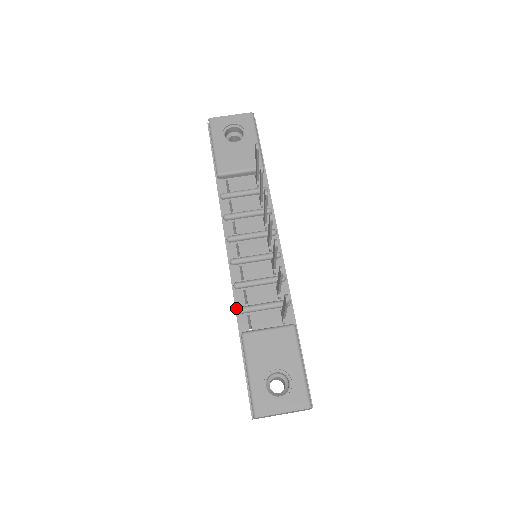
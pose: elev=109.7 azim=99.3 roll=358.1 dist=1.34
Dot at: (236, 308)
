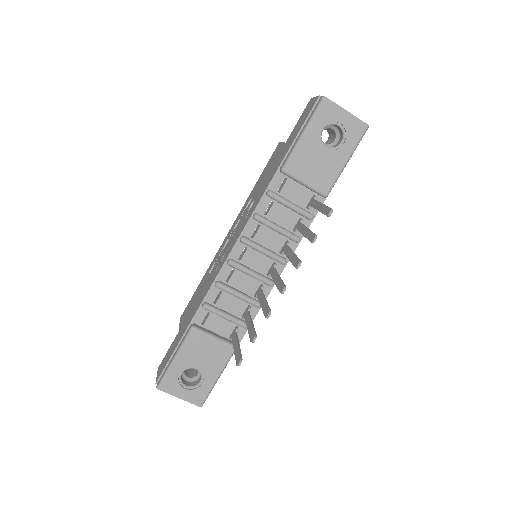
Dot at: (204, 301)
